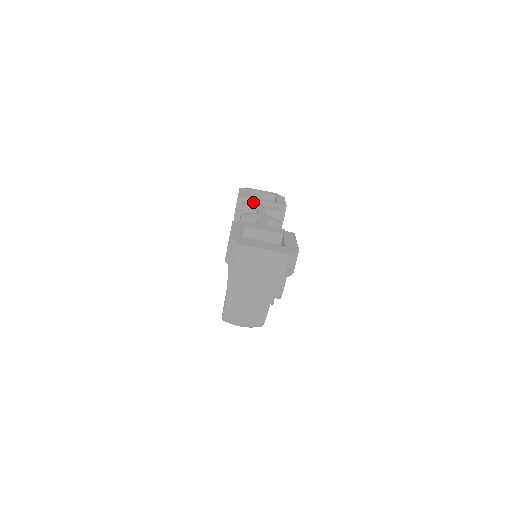
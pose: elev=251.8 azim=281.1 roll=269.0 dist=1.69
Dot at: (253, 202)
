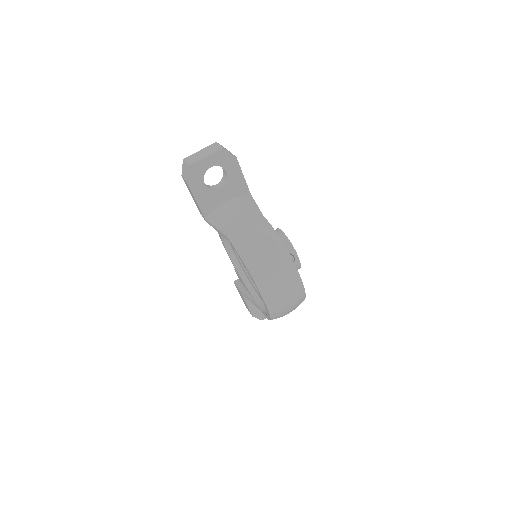
Dot at: occluded
